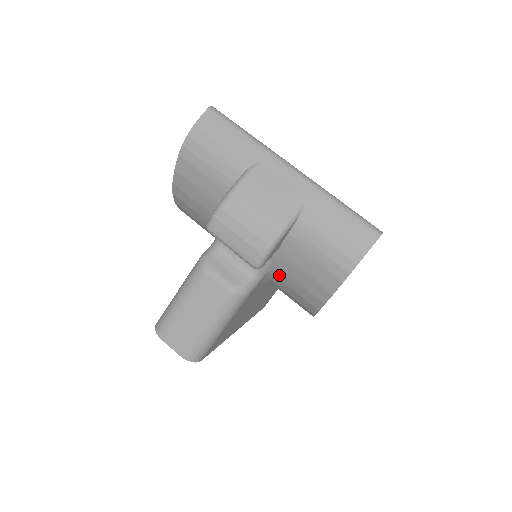
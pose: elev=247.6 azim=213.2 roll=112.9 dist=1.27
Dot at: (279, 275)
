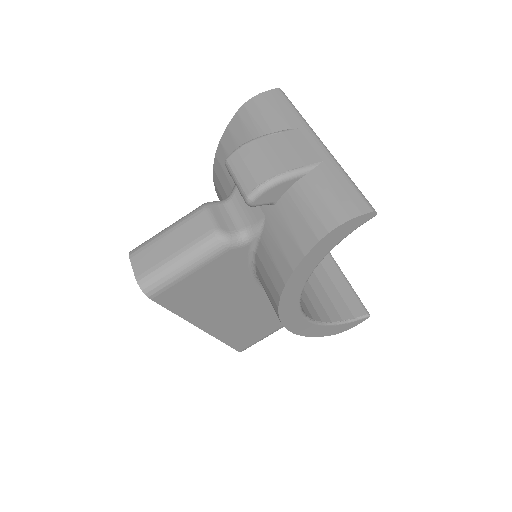
Dot at: (265, 238)
